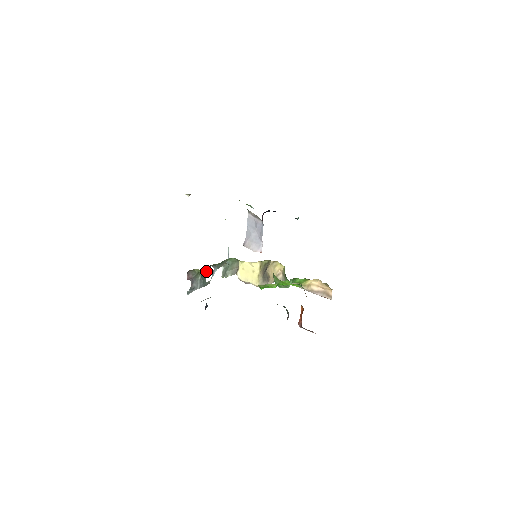
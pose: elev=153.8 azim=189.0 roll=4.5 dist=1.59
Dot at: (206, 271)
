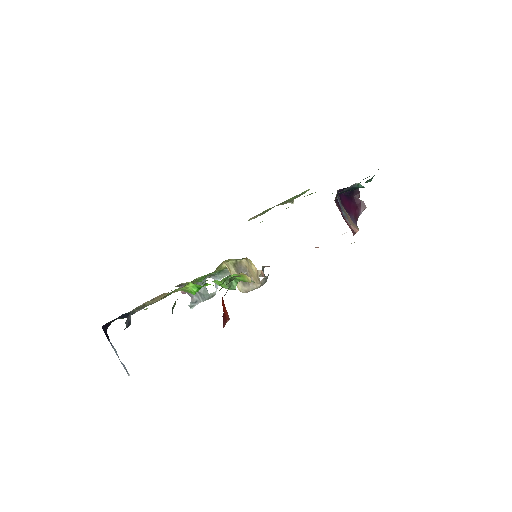
Dot at: (204, 283)
